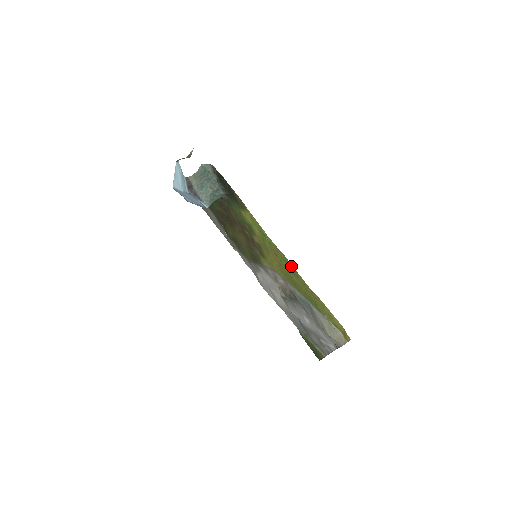
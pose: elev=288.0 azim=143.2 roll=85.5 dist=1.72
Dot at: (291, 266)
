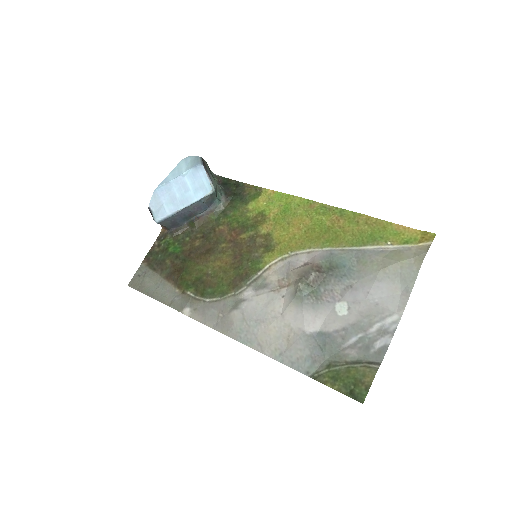
Dot at: (333, 209)
